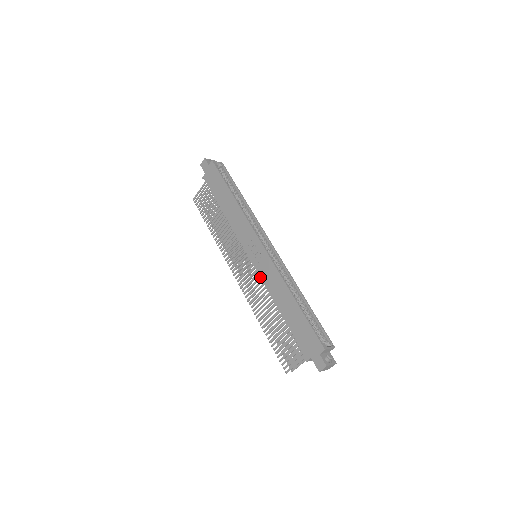
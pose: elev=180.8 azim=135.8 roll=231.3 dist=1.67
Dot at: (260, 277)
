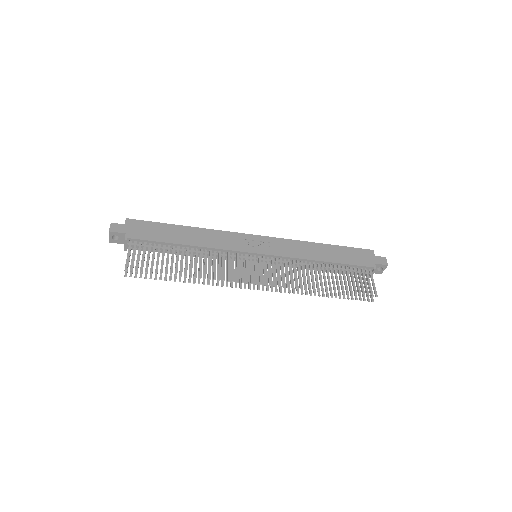
Dot at: (284, 256)
